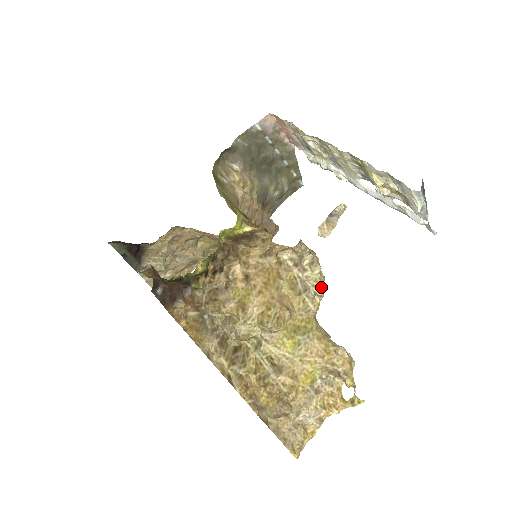
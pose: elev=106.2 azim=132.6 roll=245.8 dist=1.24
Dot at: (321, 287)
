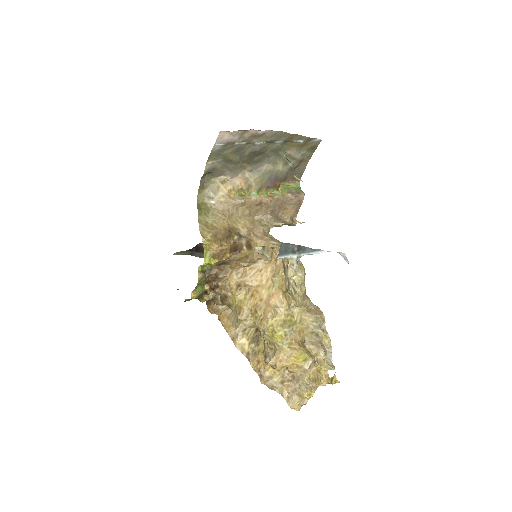
Dot at: (296, 288)
